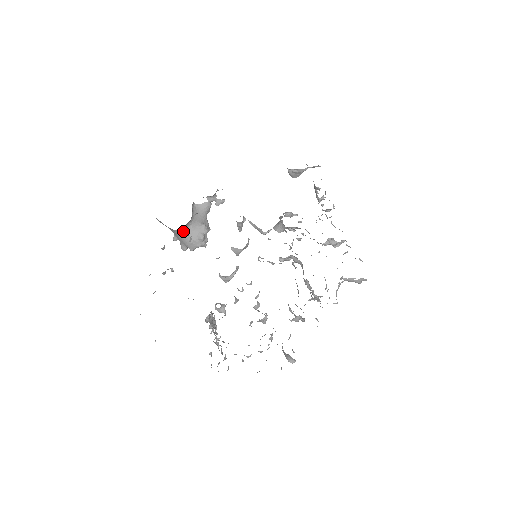
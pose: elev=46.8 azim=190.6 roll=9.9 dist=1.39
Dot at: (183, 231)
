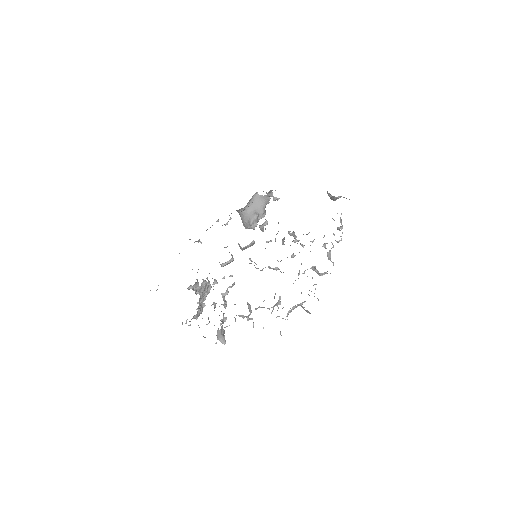
Dot at: (240, 213)
